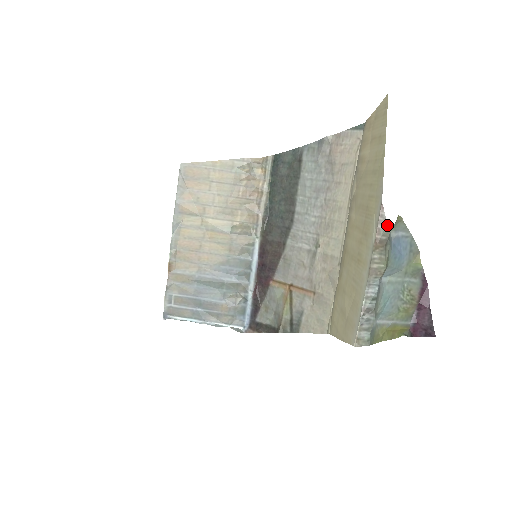
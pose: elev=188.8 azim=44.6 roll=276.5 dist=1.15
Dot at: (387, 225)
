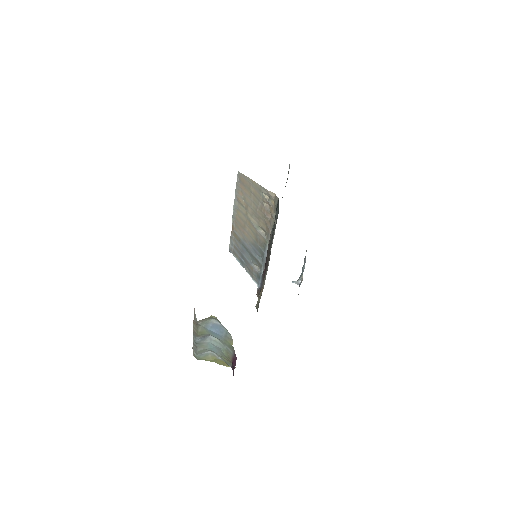
Dot at: occluded
